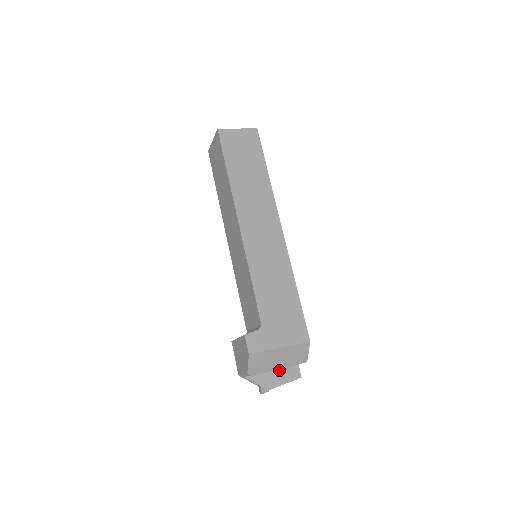
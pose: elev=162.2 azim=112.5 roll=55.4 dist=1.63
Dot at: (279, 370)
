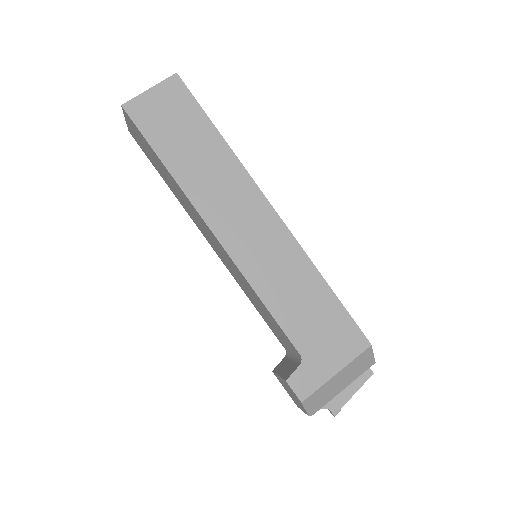
Dot at: occluded
